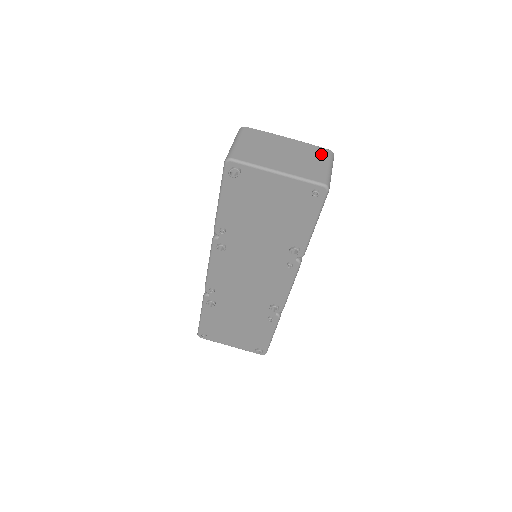
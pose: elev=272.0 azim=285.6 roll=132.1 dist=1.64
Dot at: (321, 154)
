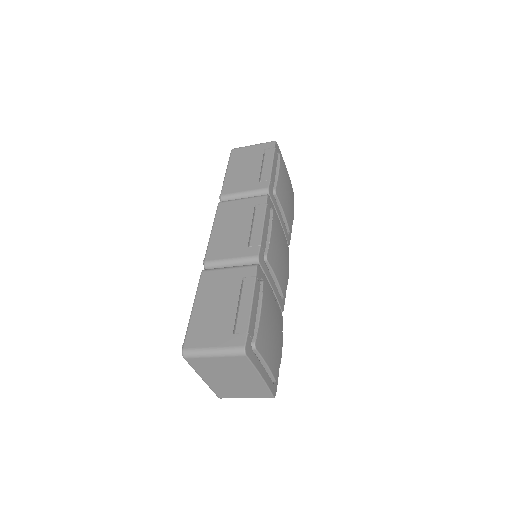
Dot at: (259, 395)
